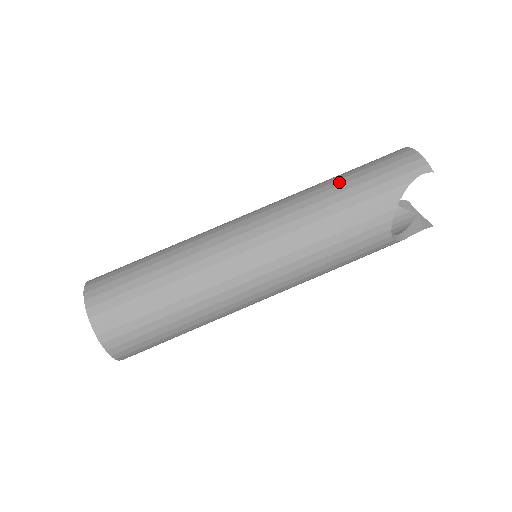
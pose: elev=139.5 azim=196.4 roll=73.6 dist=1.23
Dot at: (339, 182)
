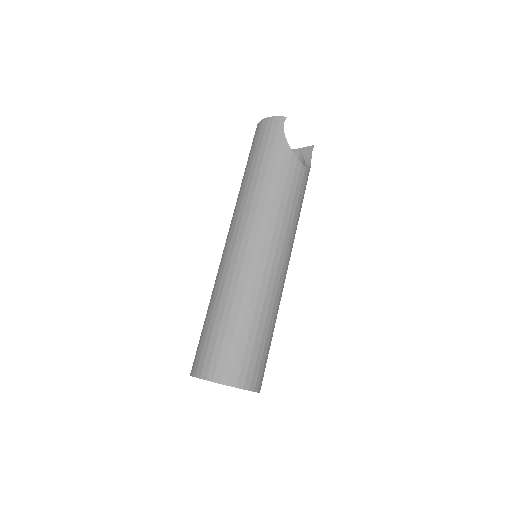
Dot at: (251, 171)
